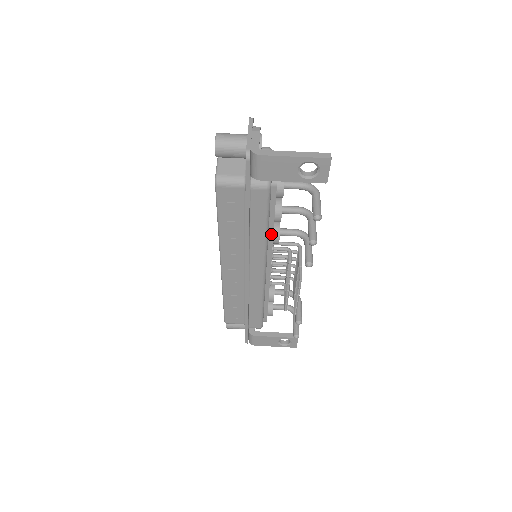
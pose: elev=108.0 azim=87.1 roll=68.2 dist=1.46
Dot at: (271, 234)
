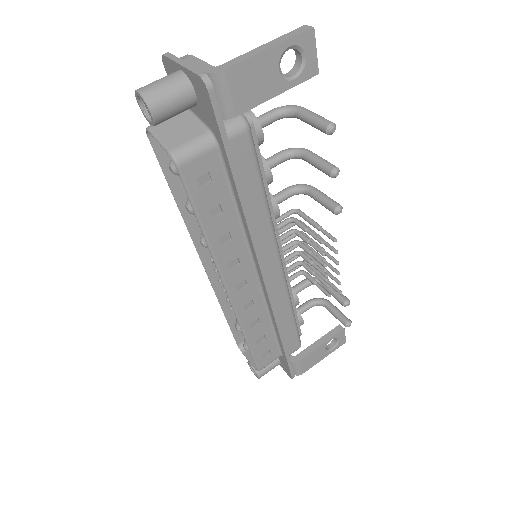
Dot at: (269, 205)
